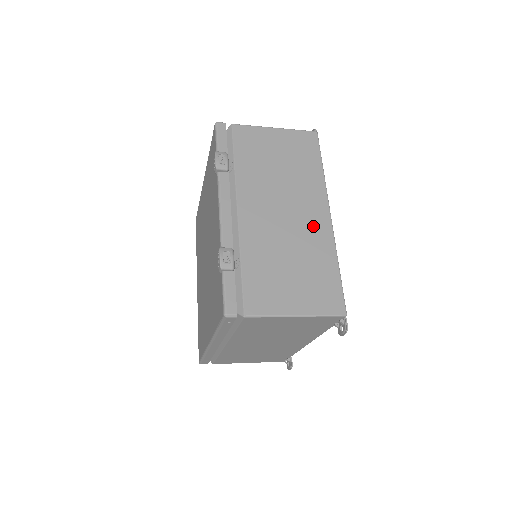
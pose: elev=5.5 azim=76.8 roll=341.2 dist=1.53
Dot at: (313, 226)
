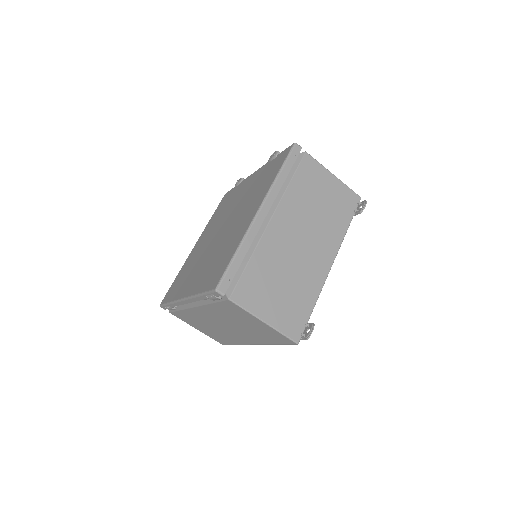
Dot at: occluded
